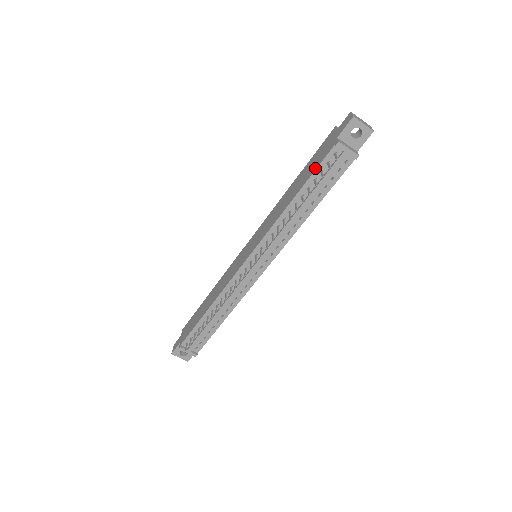
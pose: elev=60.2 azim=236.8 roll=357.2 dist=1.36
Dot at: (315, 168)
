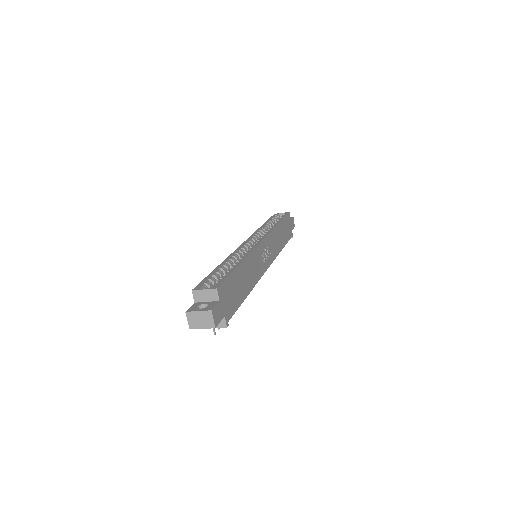
Dot at: occluded
